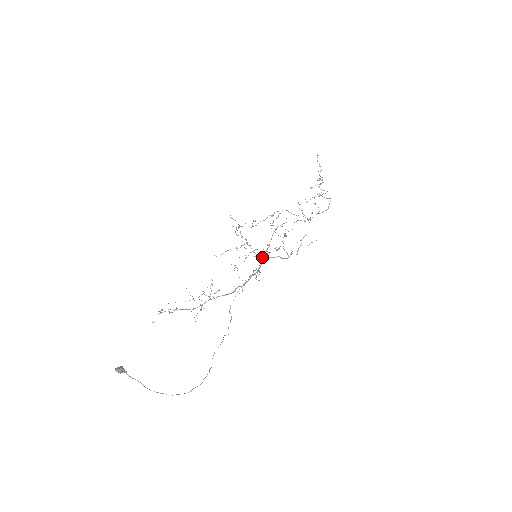
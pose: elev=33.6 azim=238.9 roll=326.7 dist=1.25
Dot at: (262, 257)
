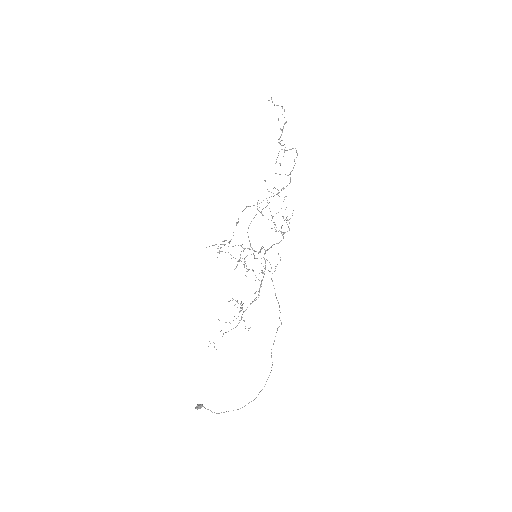
Dot at: (256, 258)
